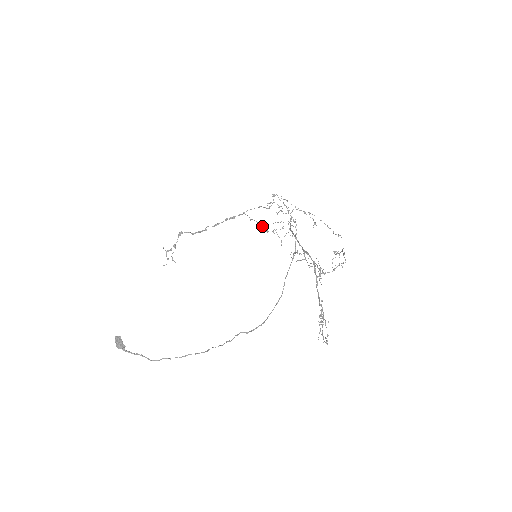
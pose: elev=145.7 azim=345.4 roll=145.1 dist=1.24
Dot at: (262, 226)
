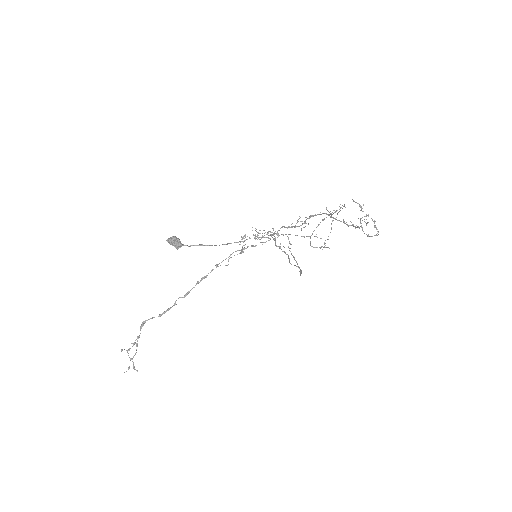
Dot at: (247, 246)
